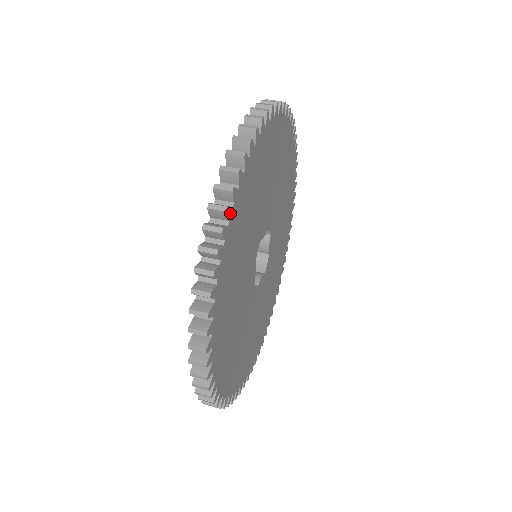
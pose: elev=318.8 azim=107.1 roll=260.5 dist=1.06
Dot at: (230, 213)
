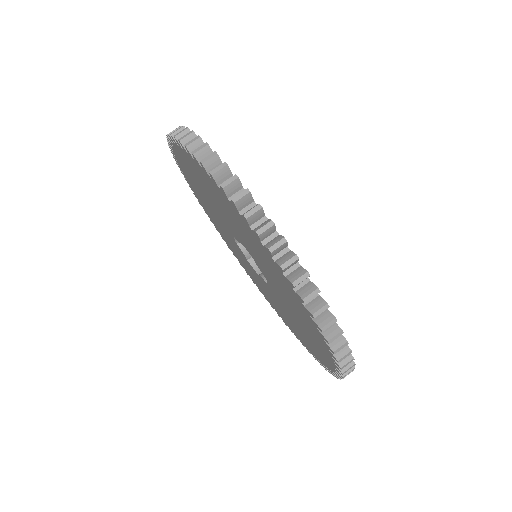
Dot at: (249, 195)
